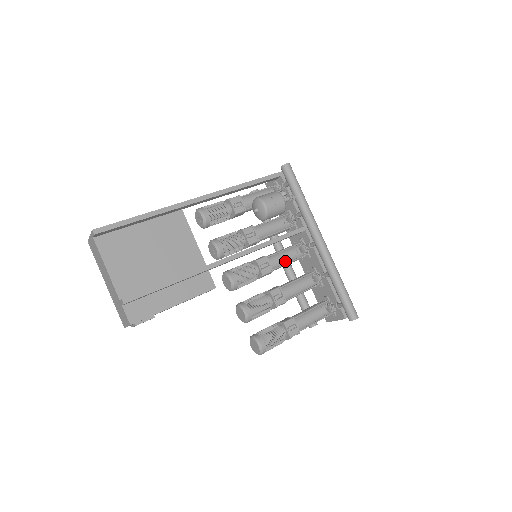
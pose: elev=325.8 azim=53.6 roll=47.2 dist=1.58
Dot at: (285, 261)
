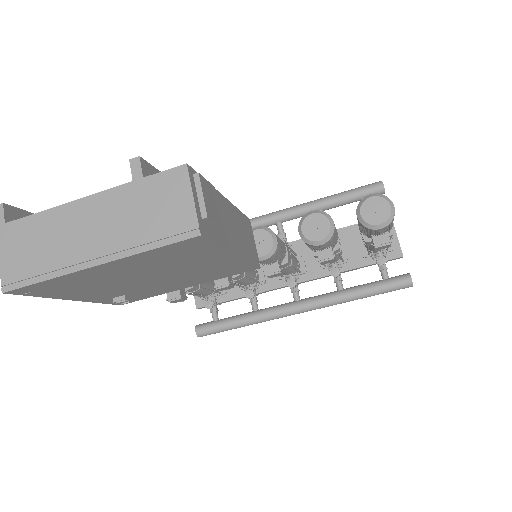
Dot at: occluded
